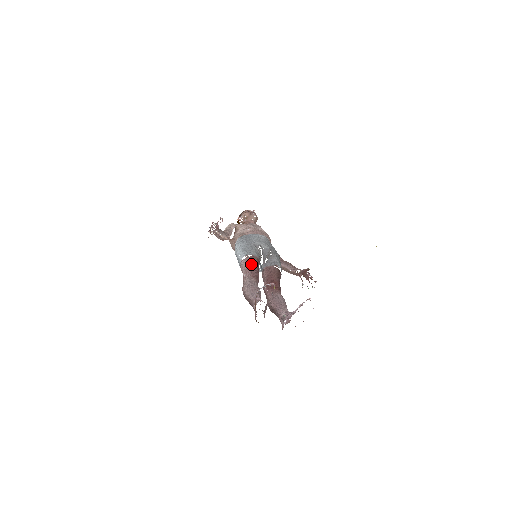
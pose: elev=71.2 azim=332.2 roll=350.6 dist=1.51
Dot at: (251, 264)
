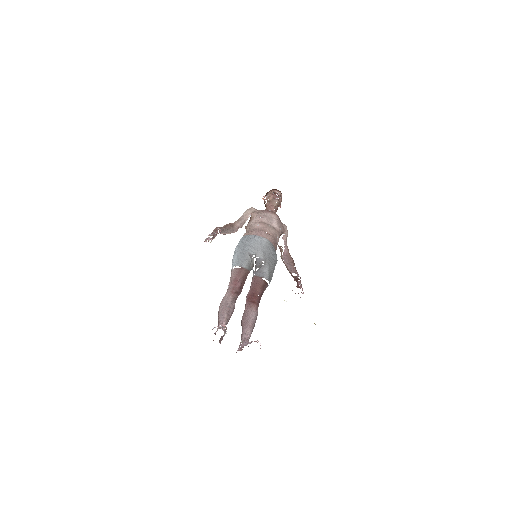
Dot at: (237, 277)
